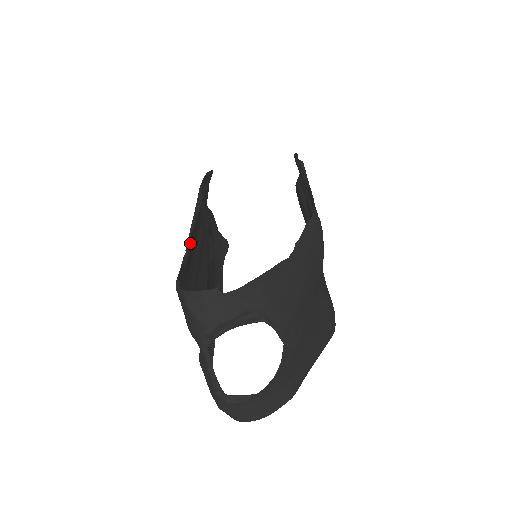
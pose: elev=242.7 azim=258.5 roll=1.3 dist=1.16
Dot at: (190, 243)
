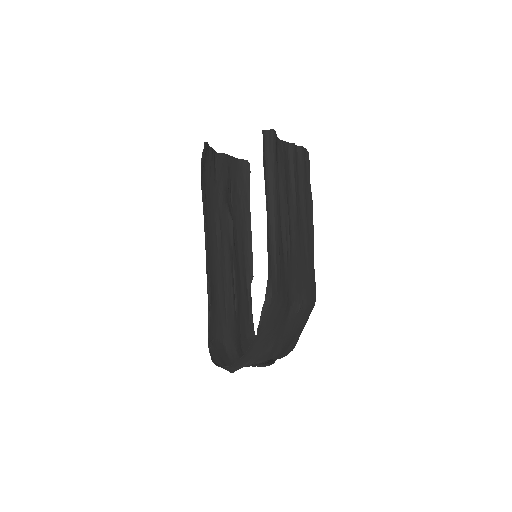
Dot at: (209, 288)
